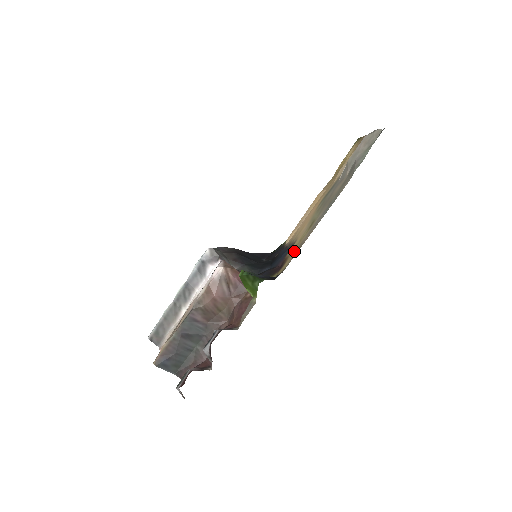
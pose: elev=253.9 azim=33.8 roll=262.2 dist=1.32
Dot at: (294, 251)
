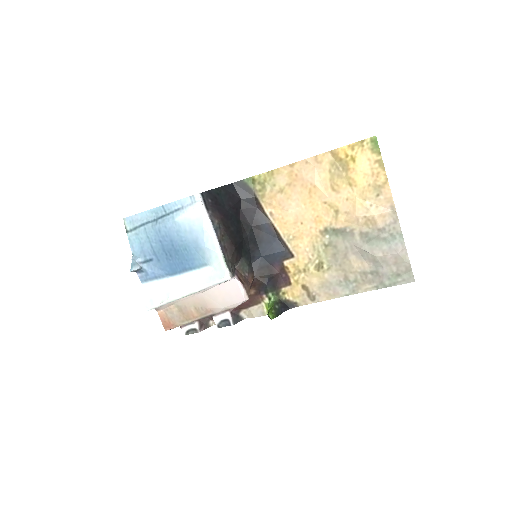
Dot at: (302, 285)
